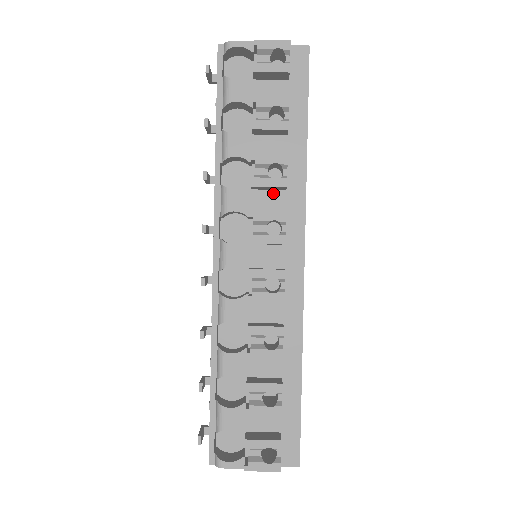
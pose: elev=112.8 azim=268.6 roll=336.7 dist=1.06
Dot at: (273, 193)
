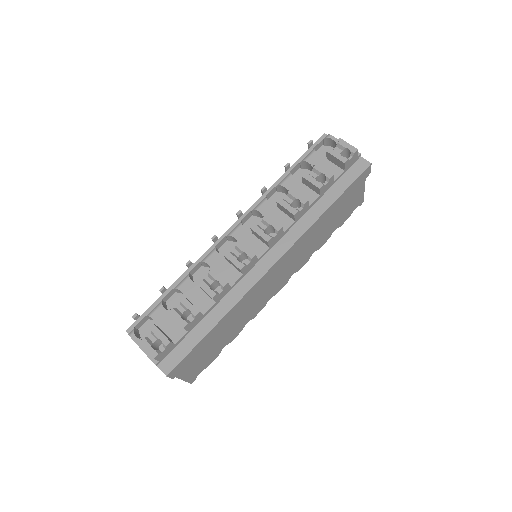
Dot at: (287, 218)
